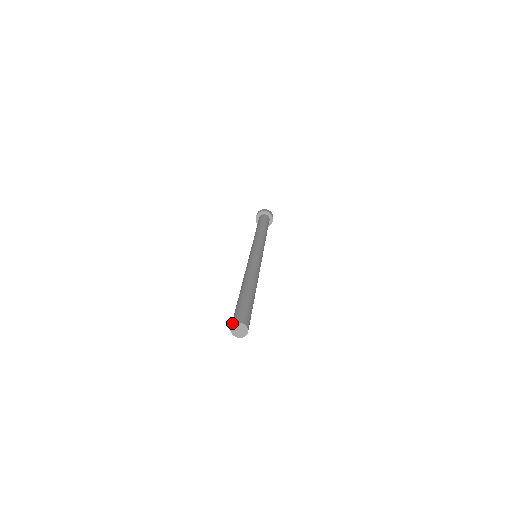
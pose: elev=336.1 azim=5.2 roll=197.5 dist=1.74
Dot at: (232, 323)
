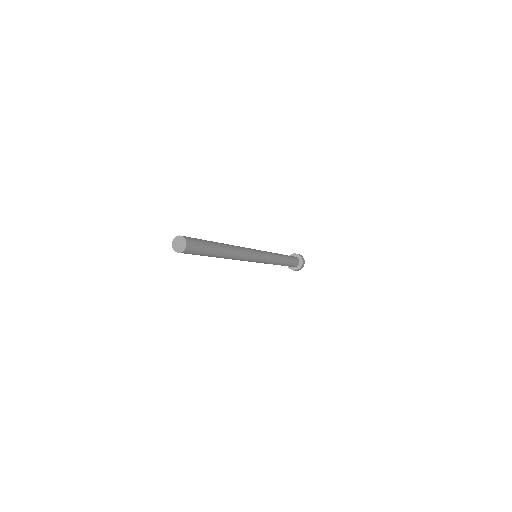
Dot at: (177, 237)
